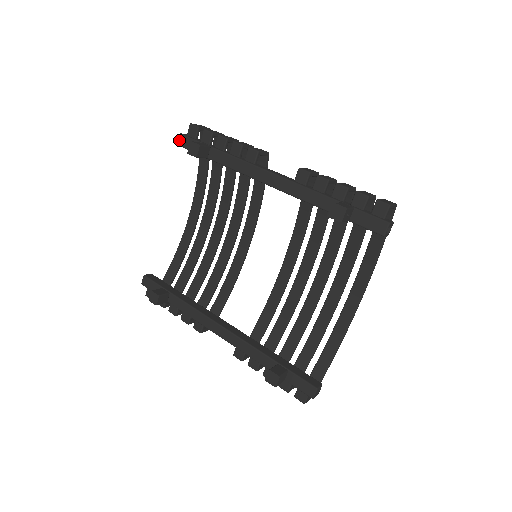
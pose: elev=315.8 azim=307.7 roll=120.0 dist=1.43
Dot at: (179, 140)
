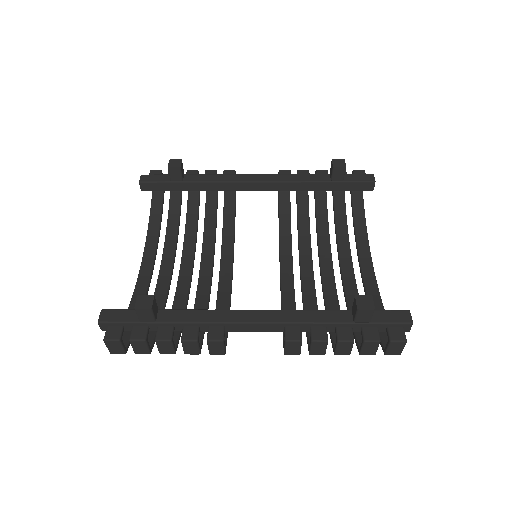
Dot at: (142, 178)
